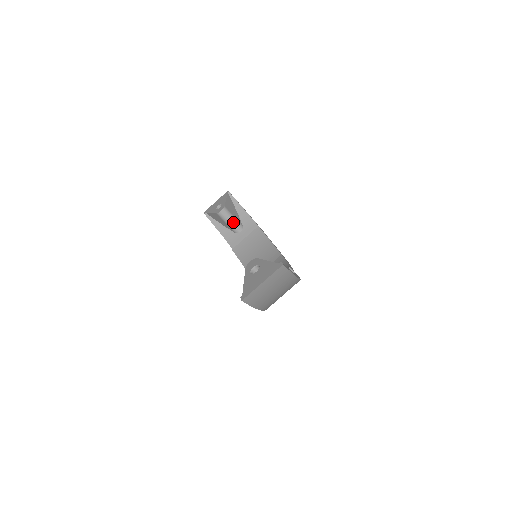
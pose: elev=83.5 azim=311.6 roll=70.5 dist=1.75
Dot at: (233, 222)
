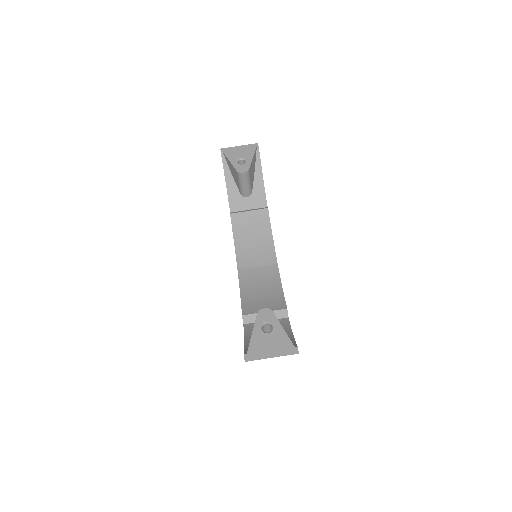
Dot at: (246, 187)
